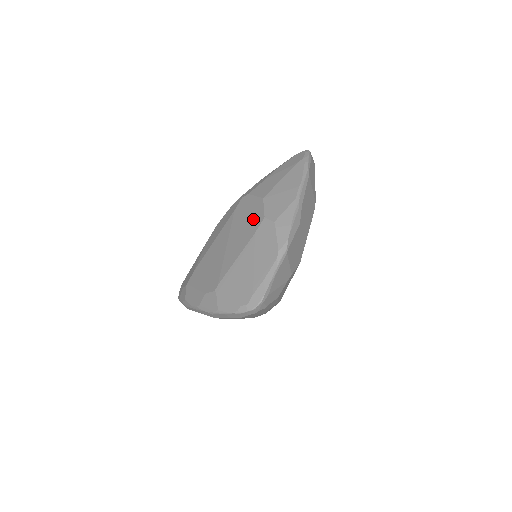
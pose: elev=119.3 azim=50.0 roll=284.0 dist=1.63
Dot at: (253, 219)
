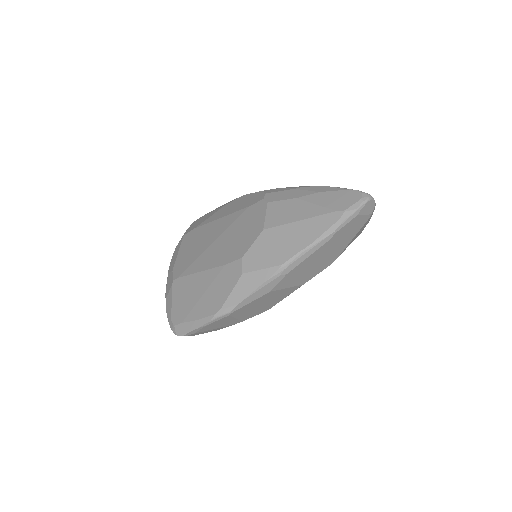
Dot at: (239, 245)
